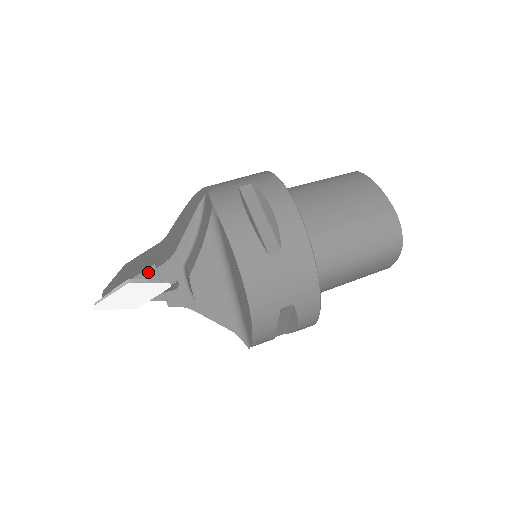
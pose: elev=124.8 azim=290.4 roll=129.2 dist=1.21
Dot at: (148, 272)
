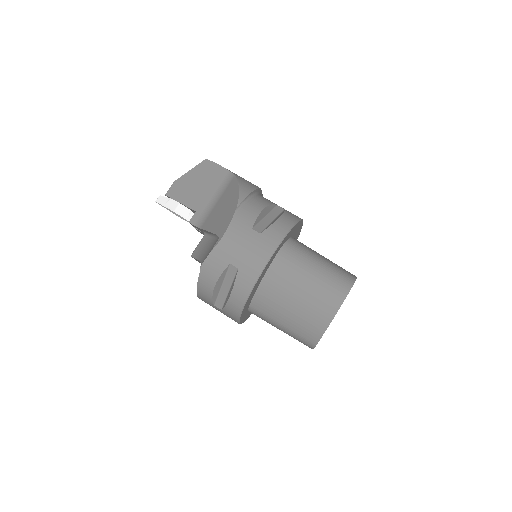
Dot at: (192, 209)
